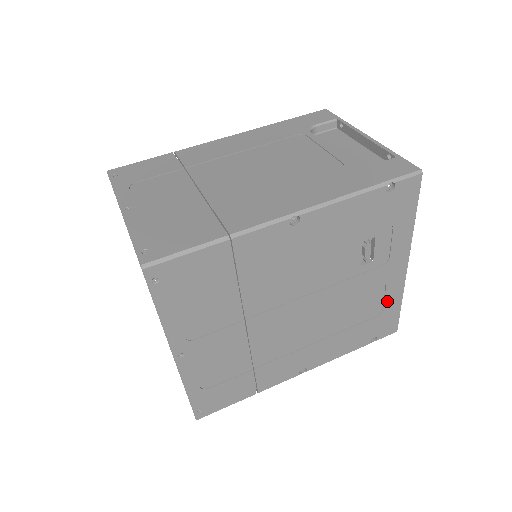
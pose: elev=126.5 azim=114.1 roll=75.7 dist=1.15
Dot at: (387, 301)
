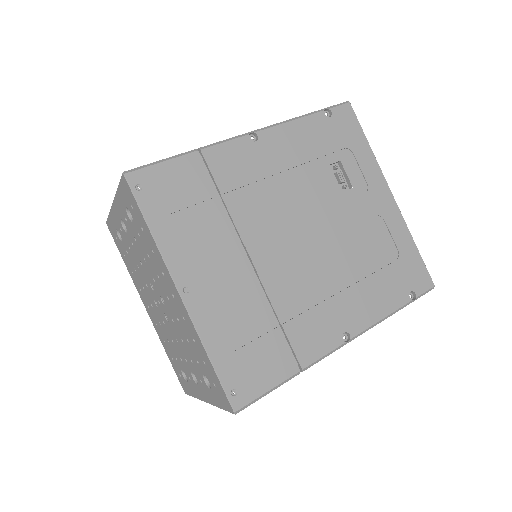
Dot at: (396, 240)
